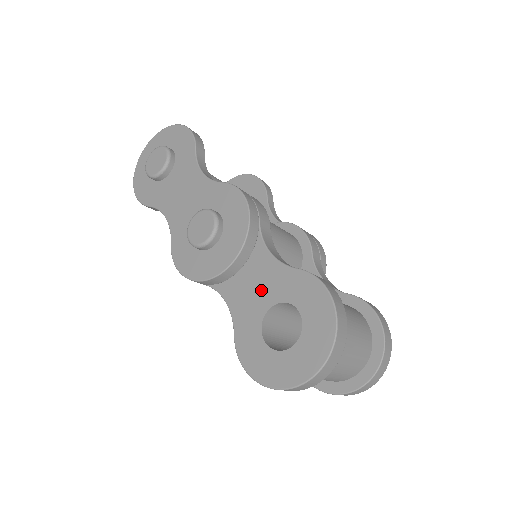
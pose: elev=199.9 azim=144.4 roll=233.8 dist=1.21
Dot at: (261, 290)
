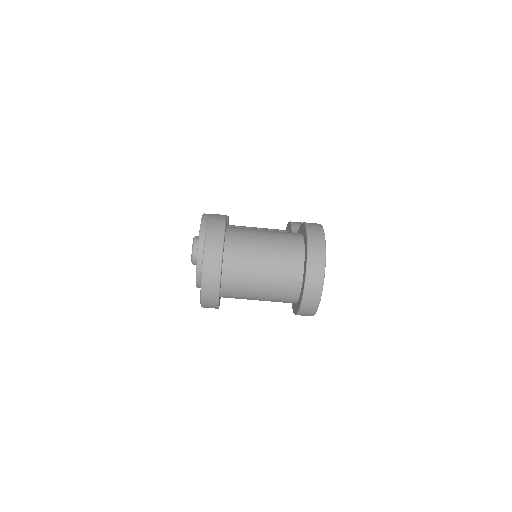
Dot at: occluded
